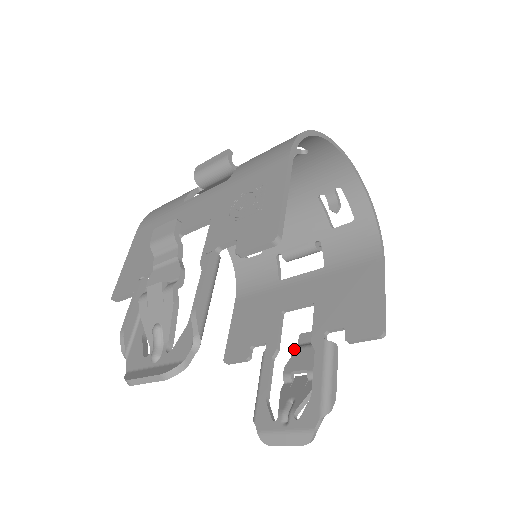
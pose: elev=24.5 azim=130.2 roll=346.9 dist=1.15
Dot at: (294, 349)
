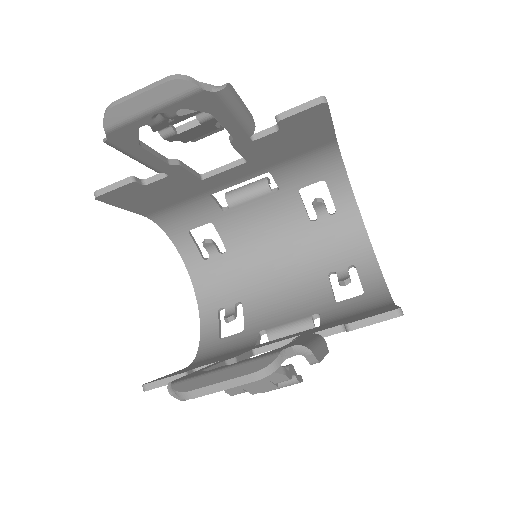
Dot at: occluded
